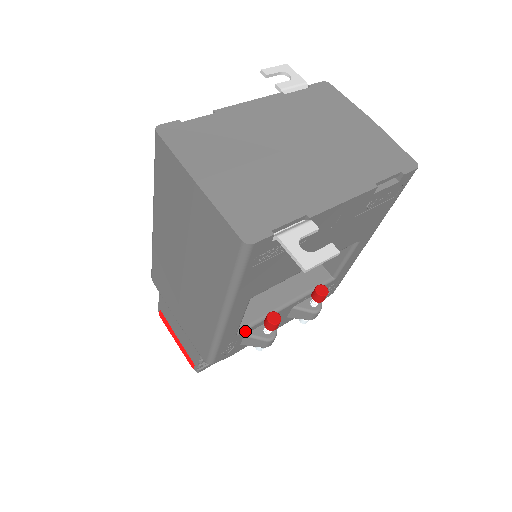
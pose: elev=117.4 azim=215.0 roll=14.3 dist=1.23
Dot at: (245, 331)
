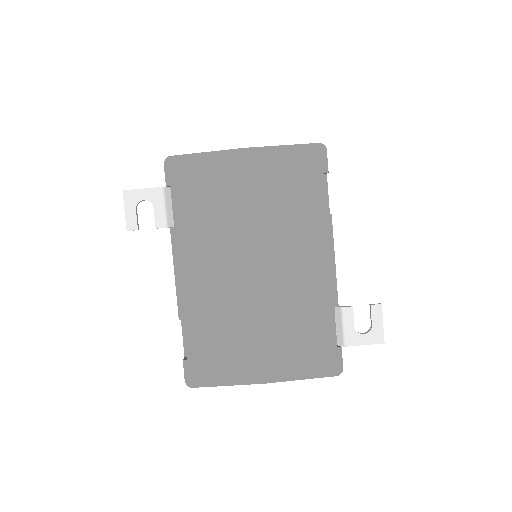
Dot at: occluded
